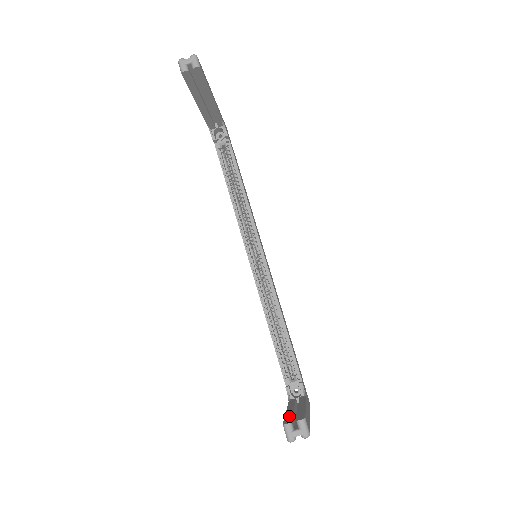
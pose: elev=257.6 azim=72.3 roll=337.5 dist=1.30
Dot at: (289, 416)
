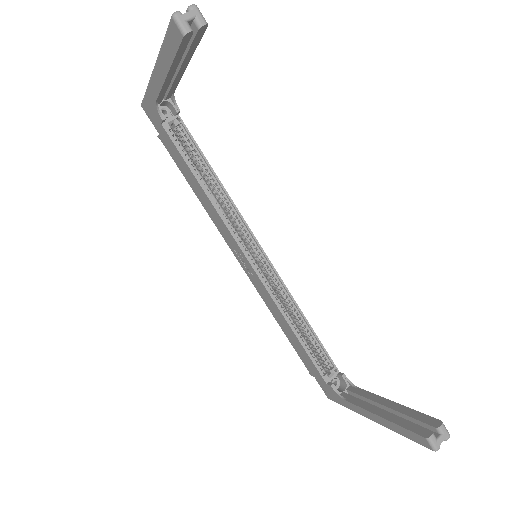
Dot at: (406, 423)
